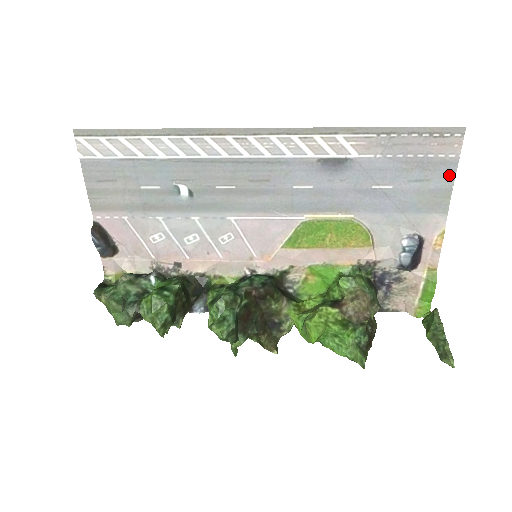
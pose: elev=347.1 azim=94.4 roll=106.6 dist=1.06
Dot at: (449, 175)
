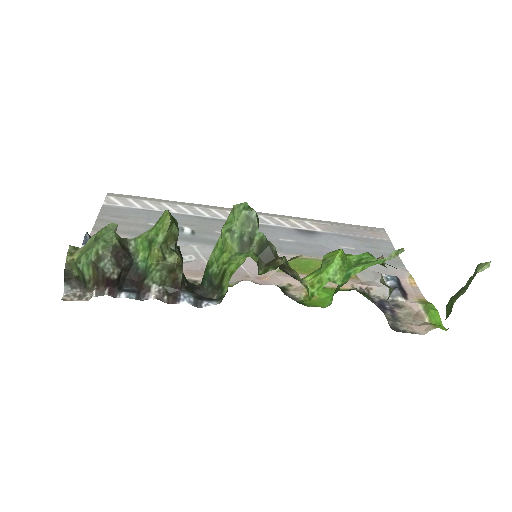
Dot at: (390, 248)
